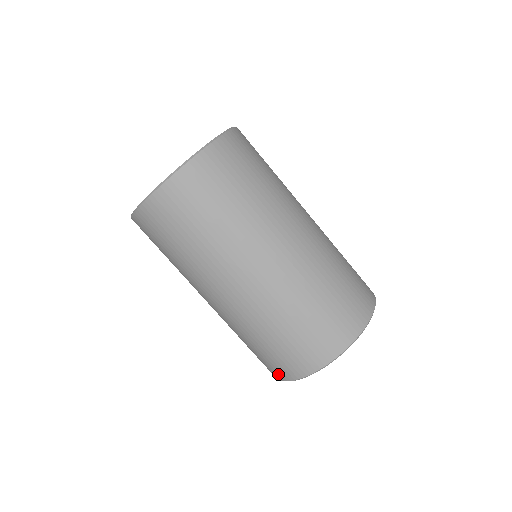
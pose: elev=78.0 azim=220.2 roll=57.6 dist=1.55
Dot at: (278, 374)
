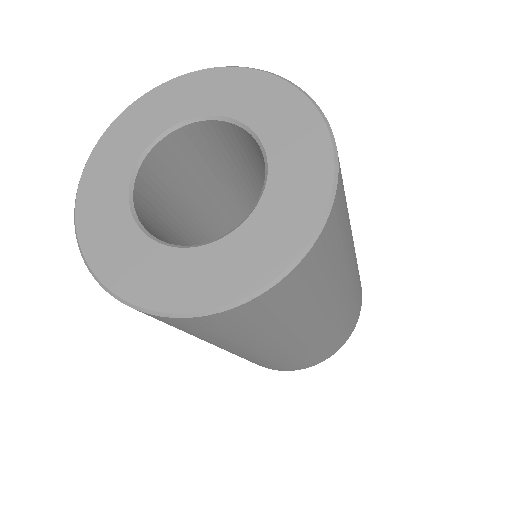
Dot at: occluded
